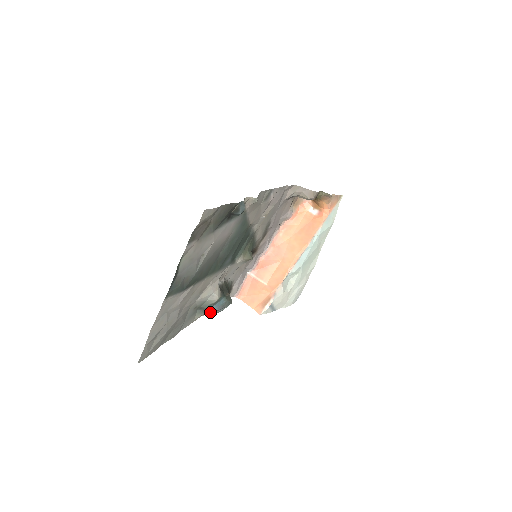
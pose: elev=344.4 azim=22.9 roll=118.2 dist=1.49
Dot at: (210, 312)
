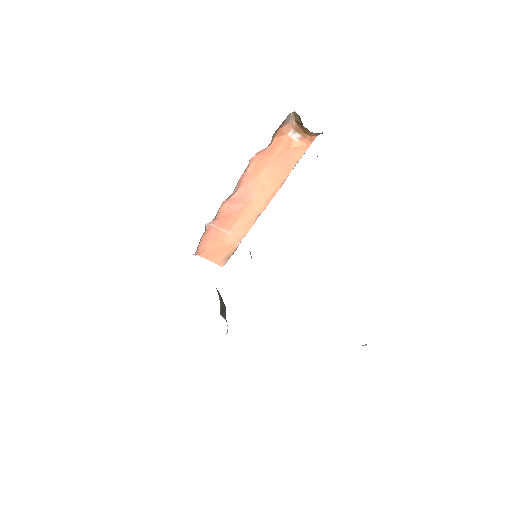
Dot at: occluded
